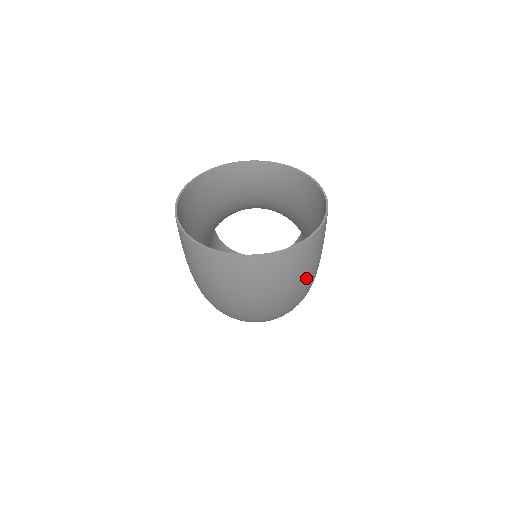
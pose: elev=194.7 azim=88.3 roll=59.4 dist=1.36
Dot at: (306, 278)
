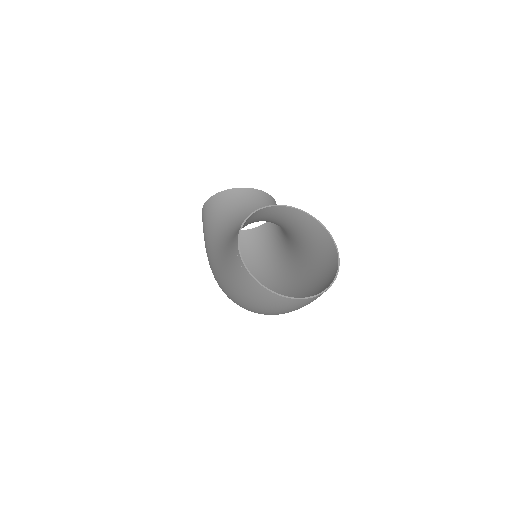
Dot at: occluded
